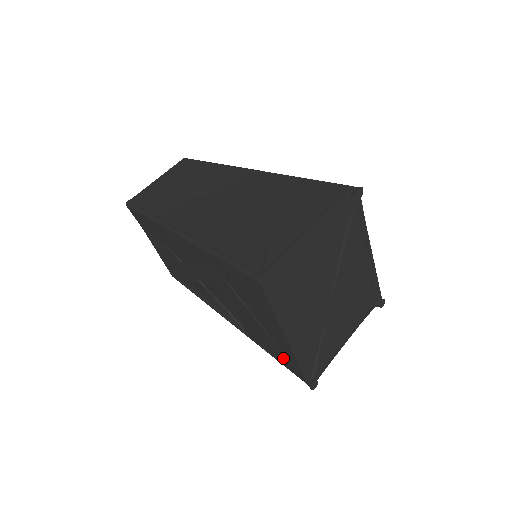
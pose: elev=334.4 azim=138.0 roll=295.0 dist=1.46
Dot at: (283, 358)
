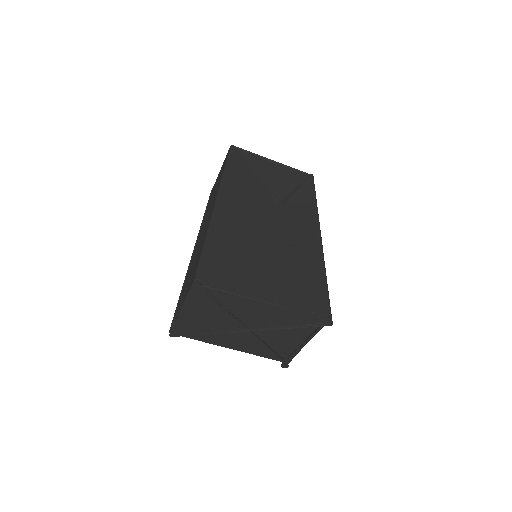
Dot at: occluded
